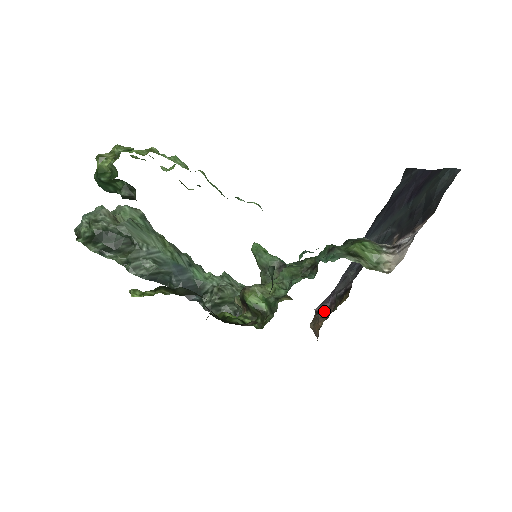
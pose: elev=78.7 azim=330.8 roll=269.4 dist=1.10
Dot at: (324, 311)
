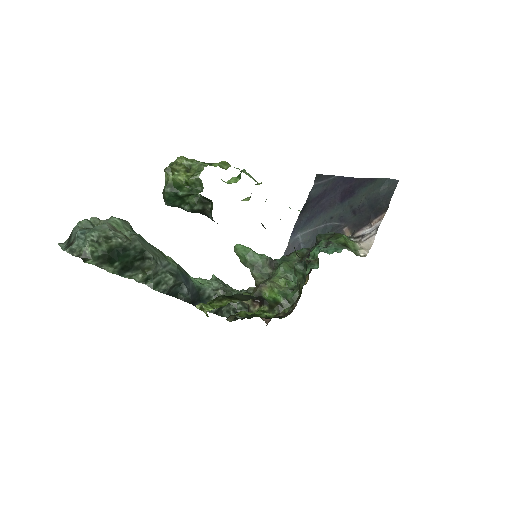
Dot at: occluded
